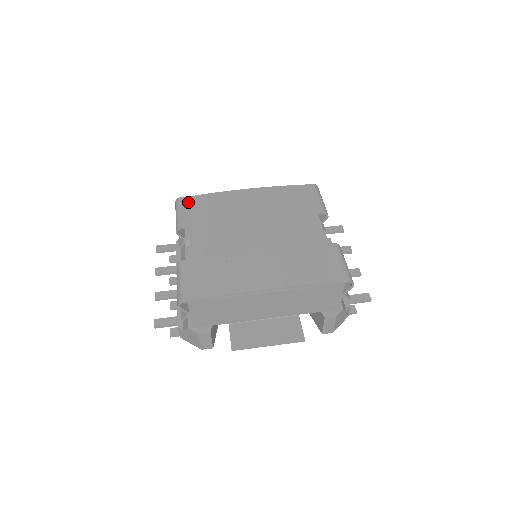
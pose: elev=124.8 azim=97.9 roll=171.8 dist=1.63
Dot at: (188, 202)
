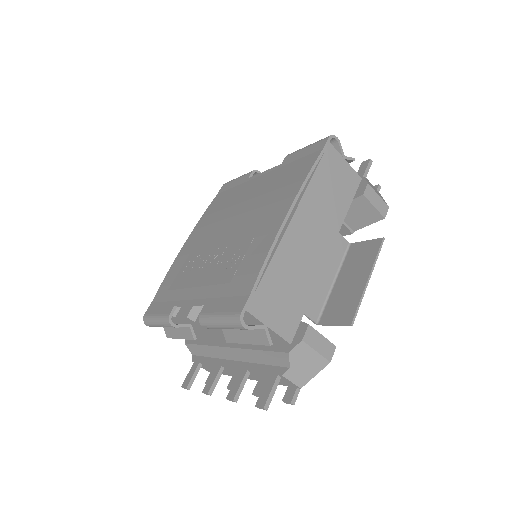
Dot at: (154, 306)
